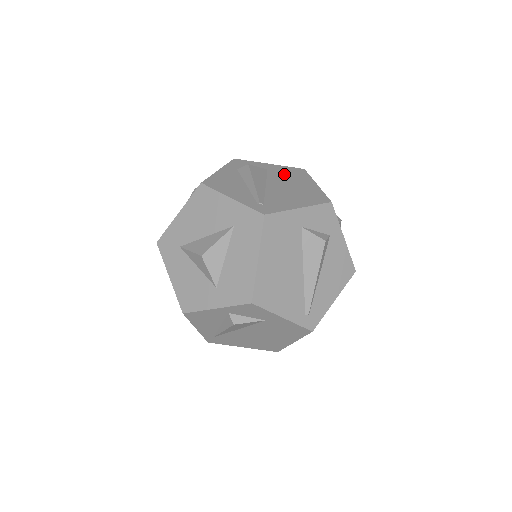
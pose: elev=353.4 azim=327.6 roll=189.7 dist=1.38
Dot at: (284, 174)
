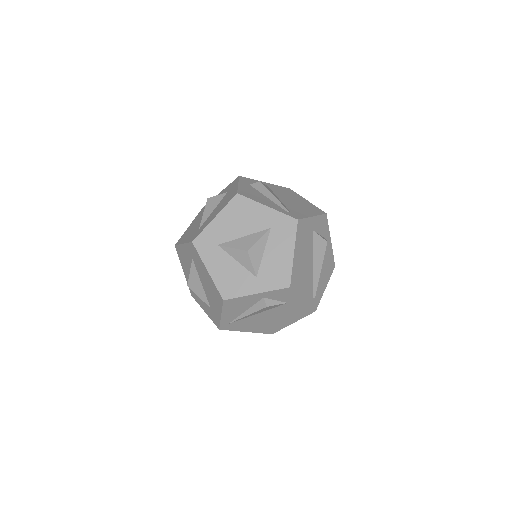
Dot at: (282, 191)
